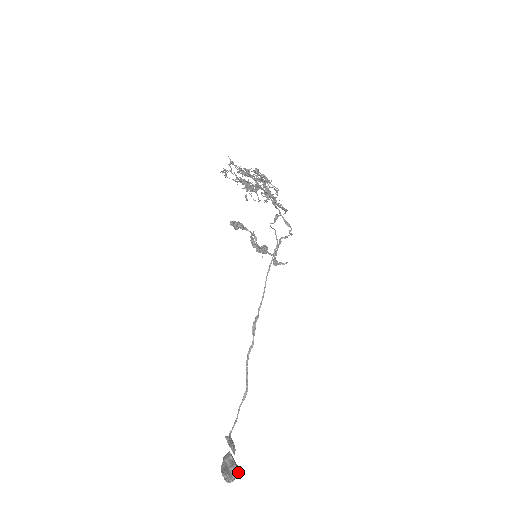
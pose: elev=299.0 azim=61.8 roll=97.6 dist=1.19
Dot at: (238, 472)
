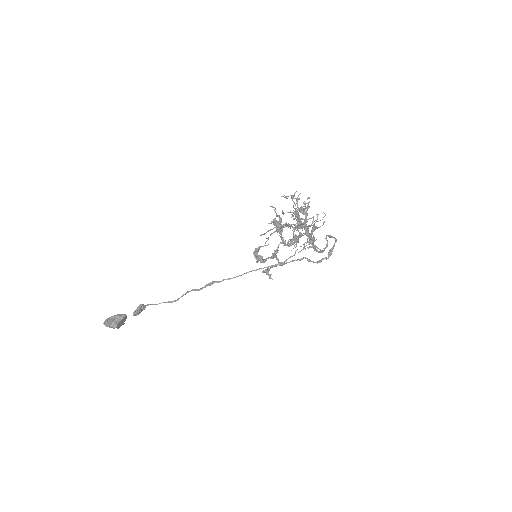
Dot at: occluded
